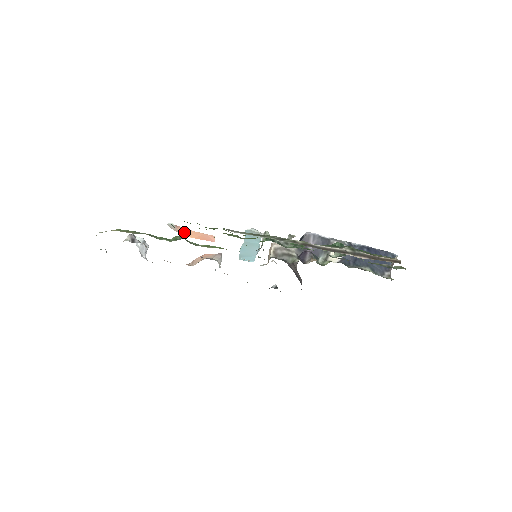
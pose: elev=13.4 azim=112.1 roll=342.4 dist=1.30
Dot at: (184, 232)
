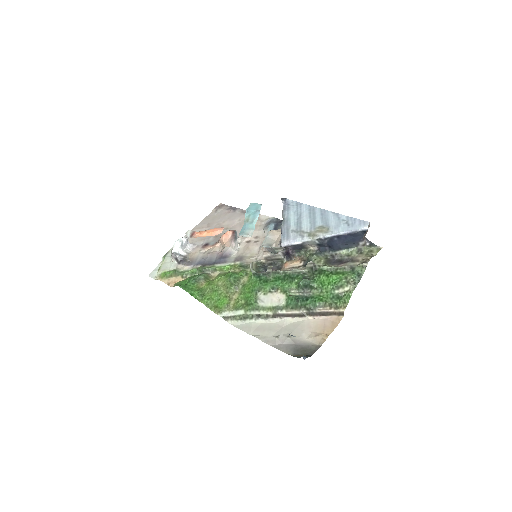
Dot at: (200, 233)
